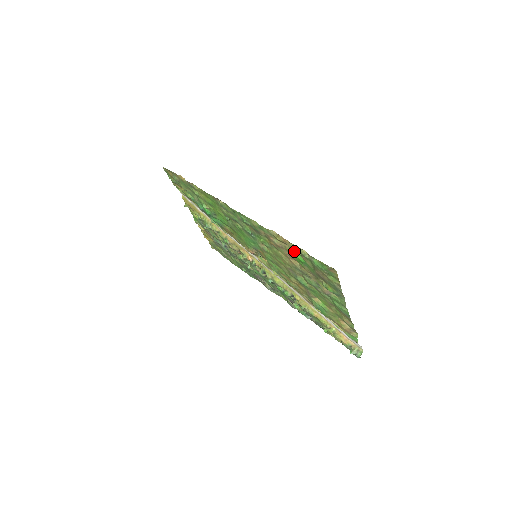
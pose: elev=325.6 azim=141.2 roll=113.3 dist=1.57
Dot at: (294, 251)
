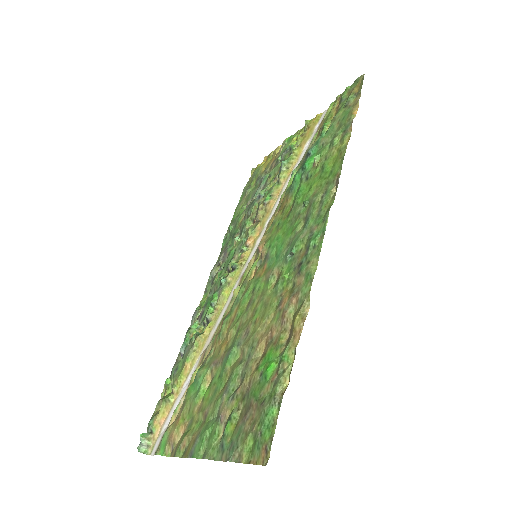
Dot at: (282, 356)
